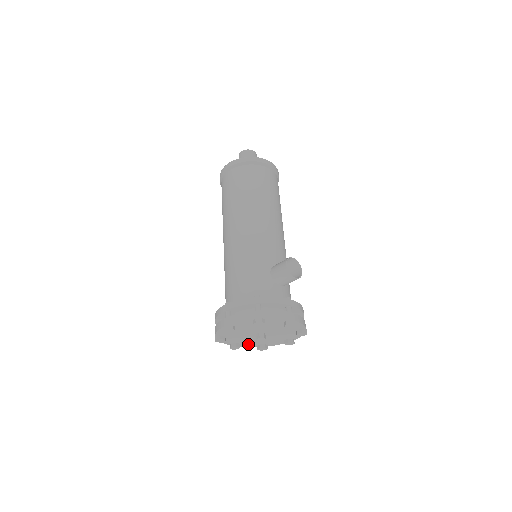
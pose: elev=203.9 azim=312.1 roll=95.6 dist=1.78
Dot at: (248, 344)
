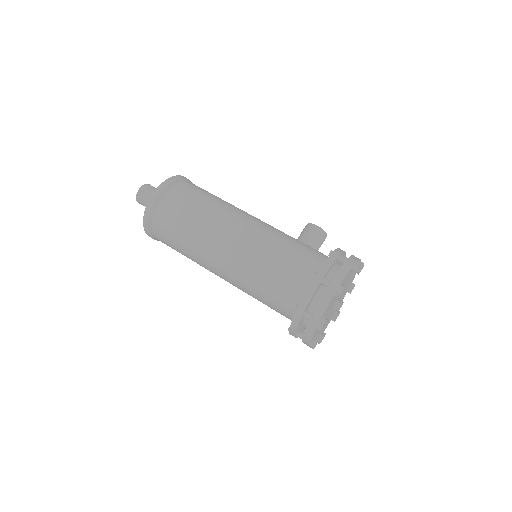
Dot at: occluded
